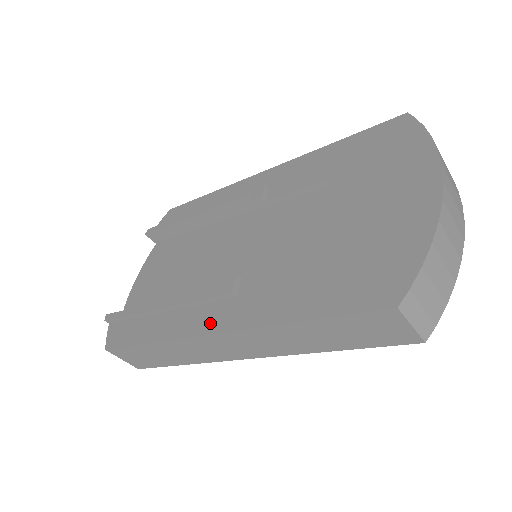
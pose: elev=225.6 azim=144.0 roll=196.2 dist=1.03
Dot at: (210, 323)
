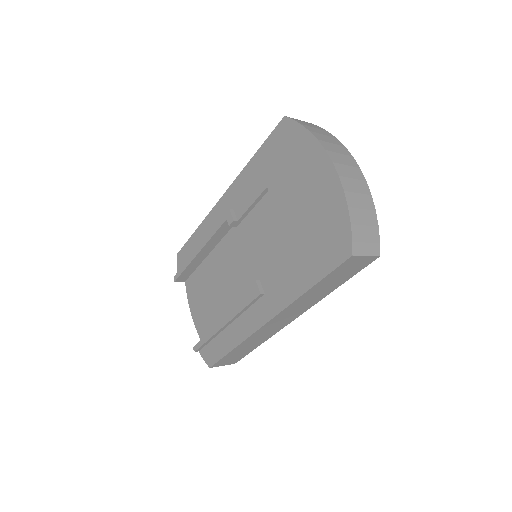
Dot at: (261, 317)
